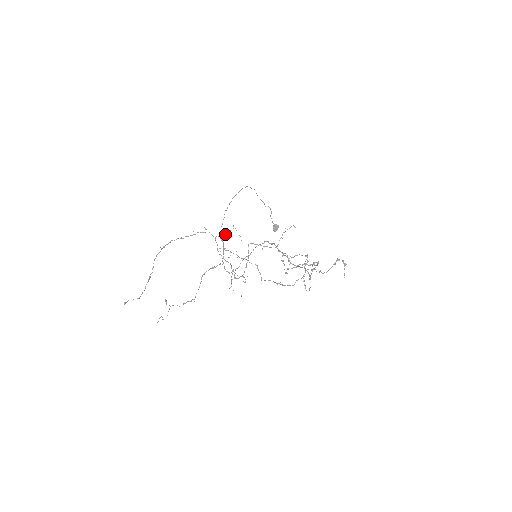
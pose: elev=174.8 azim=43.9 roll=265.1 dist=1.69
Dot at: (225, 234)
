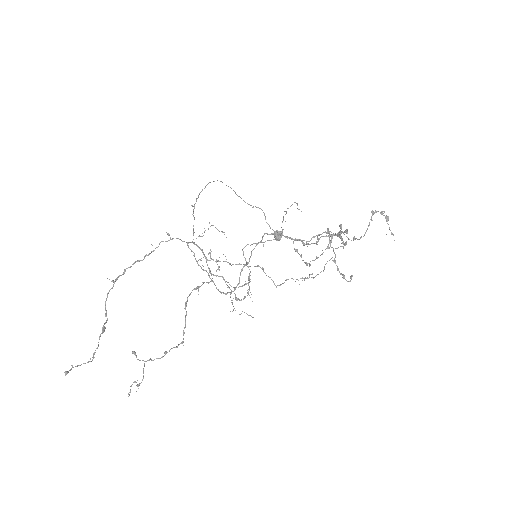
Dot at: (200, 236)
